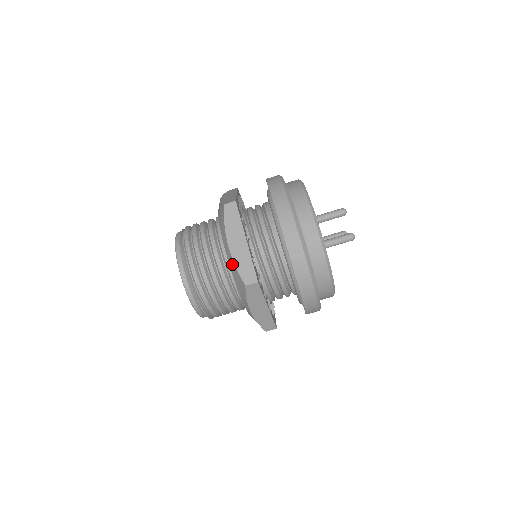
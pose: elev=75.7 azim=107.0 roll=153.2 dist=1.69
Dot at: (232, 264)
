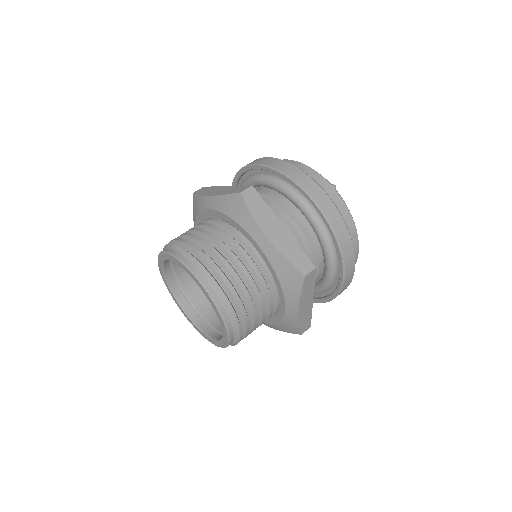
Dot at: (220, 201)
